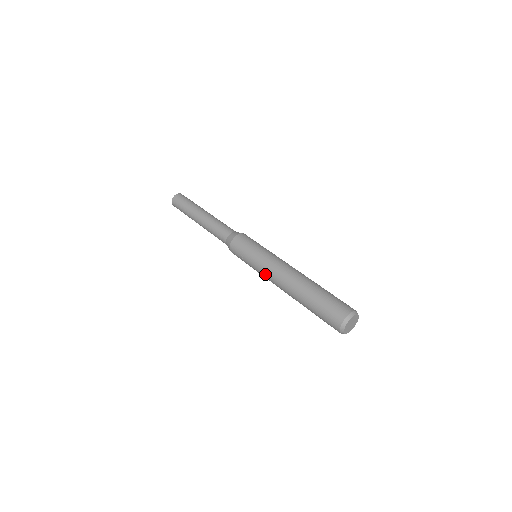
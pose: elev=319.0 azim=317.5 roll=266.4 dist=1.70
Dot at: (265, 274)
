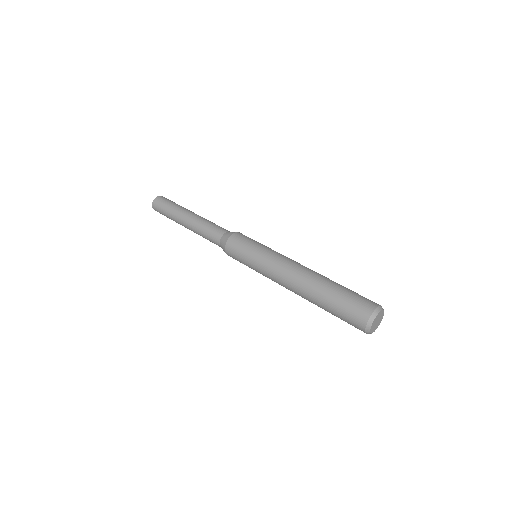
Dot at: occluded
